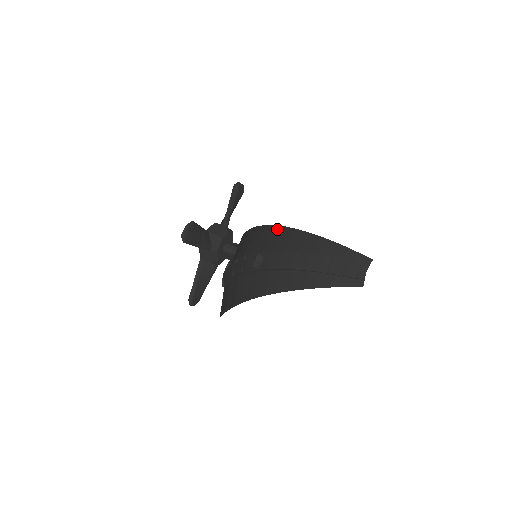
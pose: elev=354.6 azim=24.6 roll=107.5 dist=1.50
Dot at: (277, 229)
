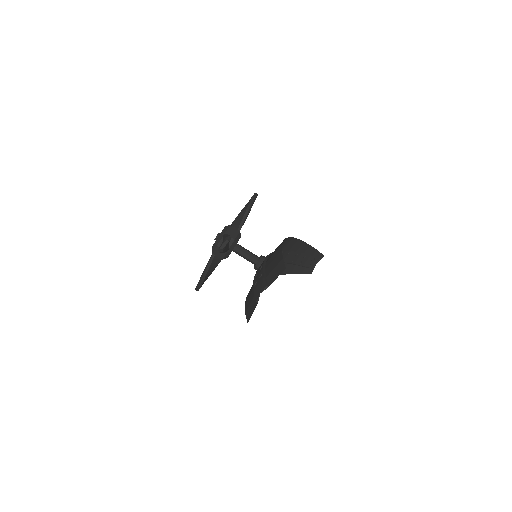
Dot at: occluded
